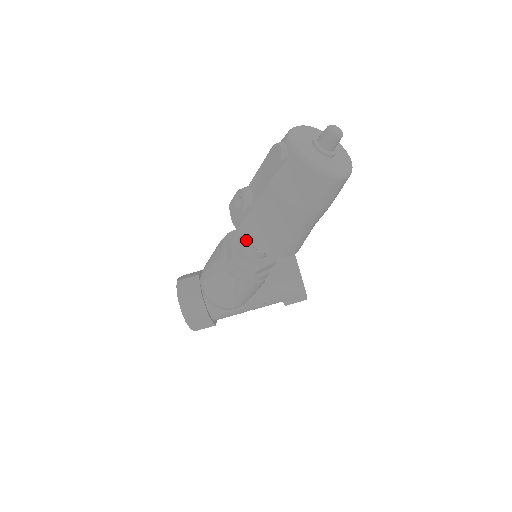
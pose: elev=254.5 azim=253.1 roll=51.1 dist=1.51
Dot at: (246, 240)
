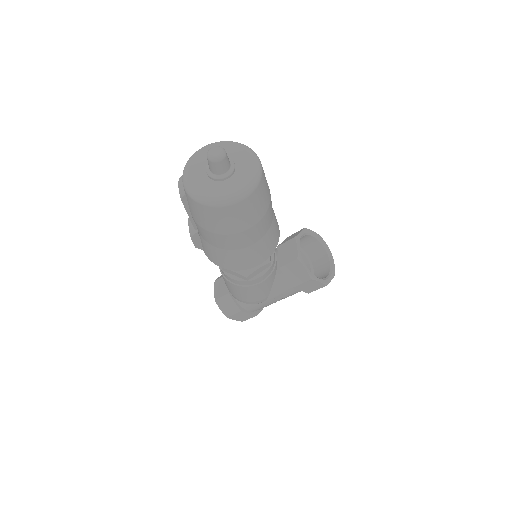
Dot at: (210, 260)
